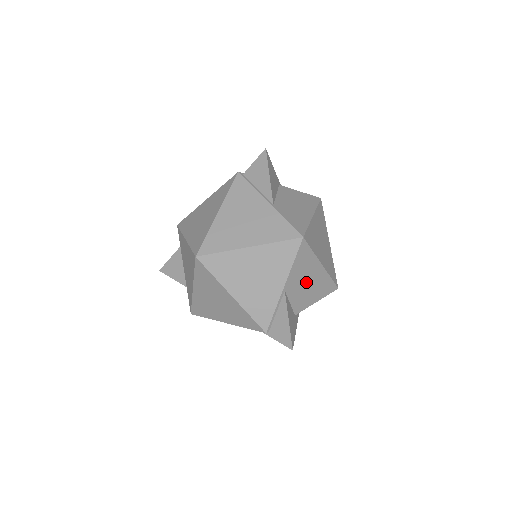
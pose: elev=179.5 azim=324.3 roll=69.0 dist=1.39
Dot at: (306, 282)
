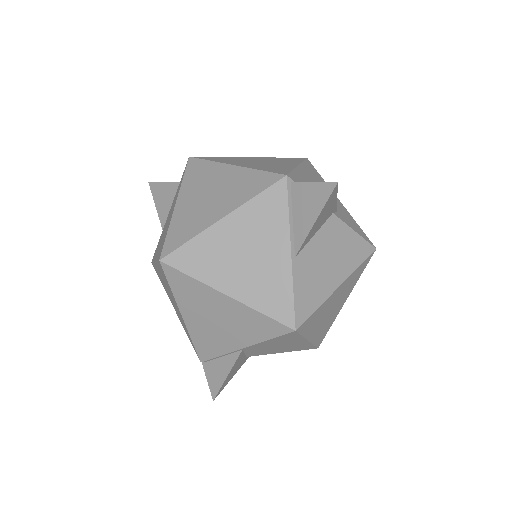
Dot at: (277, 346)
